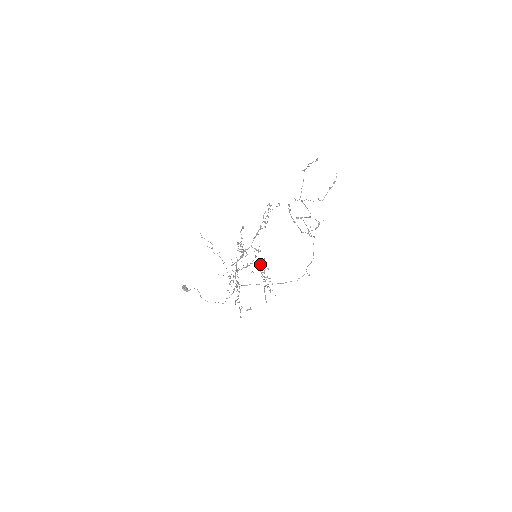
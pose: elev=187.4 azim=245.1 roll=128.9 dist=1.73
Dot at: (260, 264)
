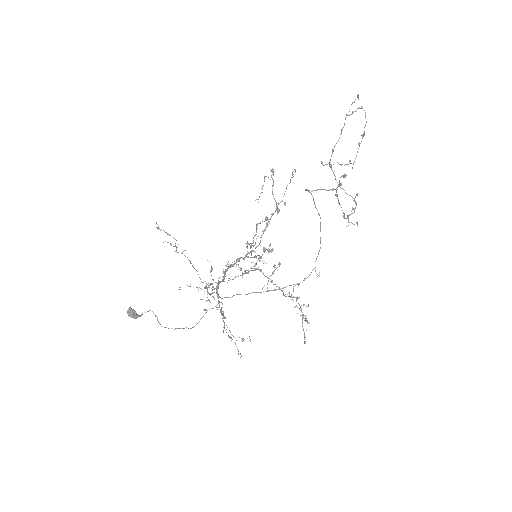
Dot at: (273, 272)
